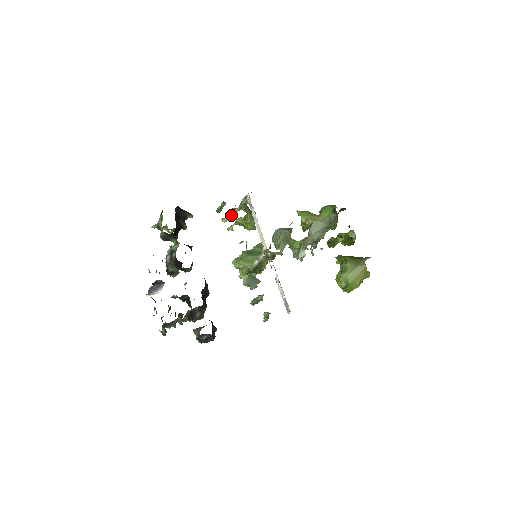
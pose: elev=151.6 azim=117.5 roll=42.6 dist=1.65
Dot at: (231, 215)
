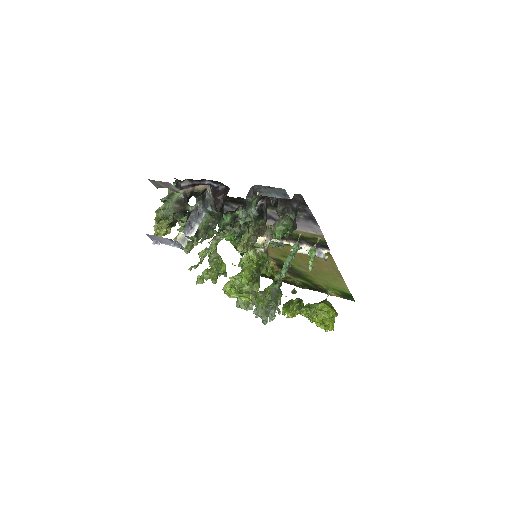
Dot at: (206, 250)
